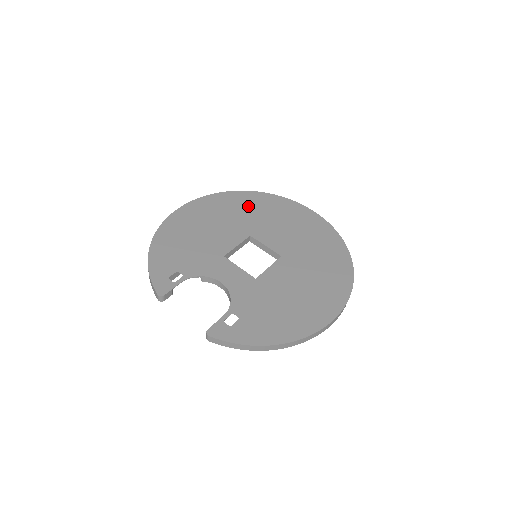
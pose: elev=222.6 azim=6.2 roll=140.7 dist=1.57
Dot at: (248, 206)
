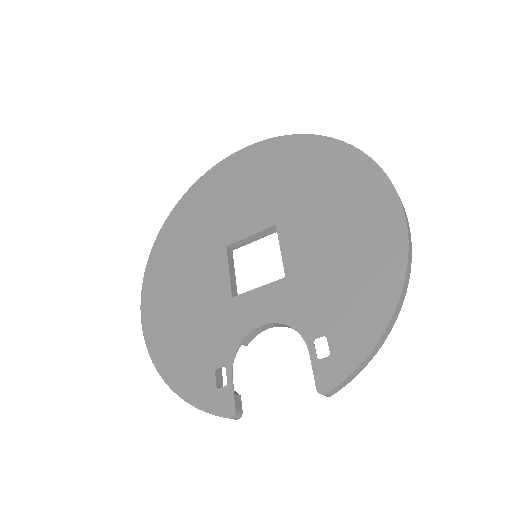
Dot at: (189, 224)
